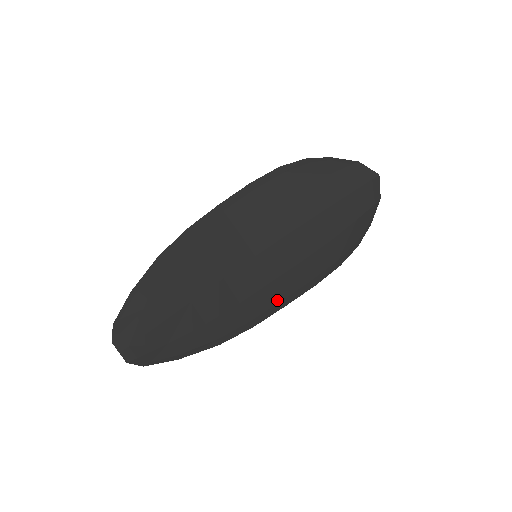
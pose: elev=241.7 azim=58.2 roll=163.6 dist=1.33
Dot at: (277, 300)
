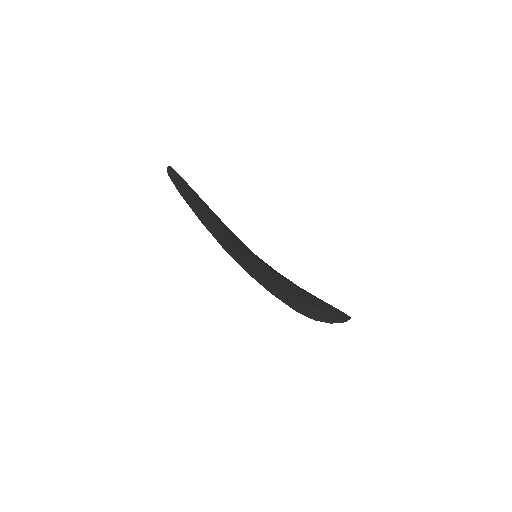
Dot at: (246, 266)
